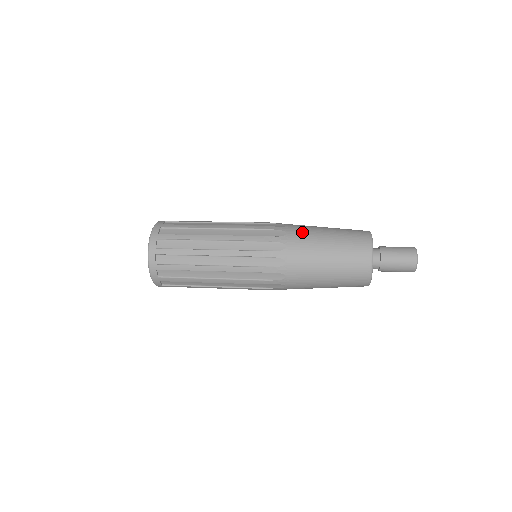
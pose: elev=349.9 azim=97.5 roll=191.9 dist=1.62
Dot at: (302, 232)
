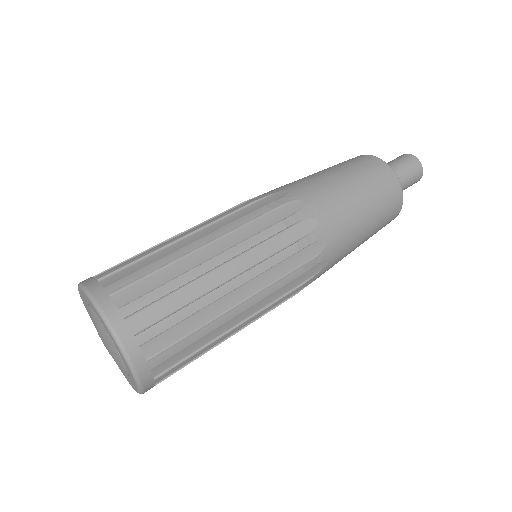
Dot at: (341, 227)
